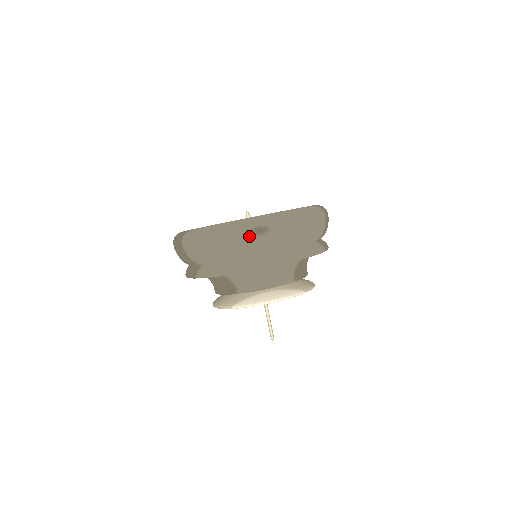
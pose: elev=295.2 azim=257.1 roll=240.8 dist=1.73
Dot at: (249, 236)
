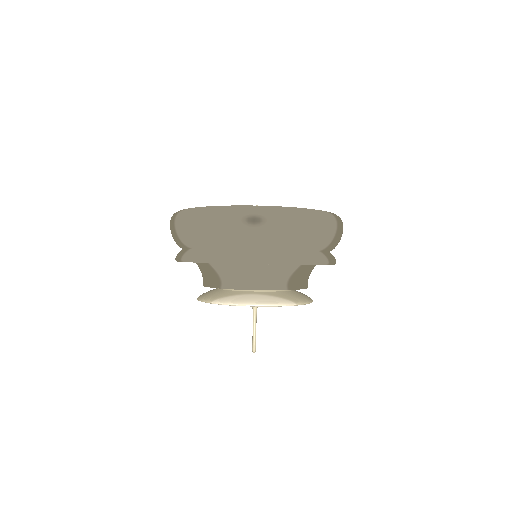
Dot at: (241, 224)
